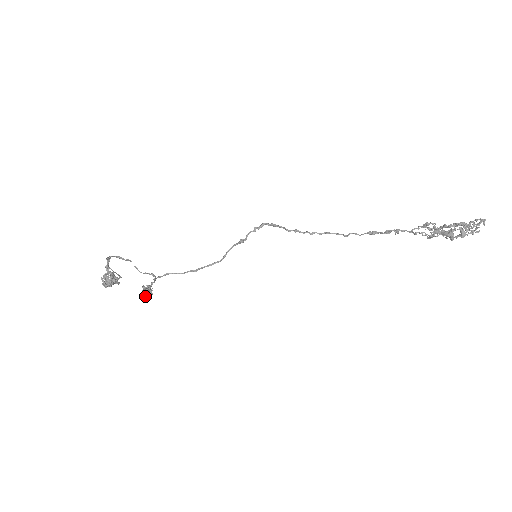
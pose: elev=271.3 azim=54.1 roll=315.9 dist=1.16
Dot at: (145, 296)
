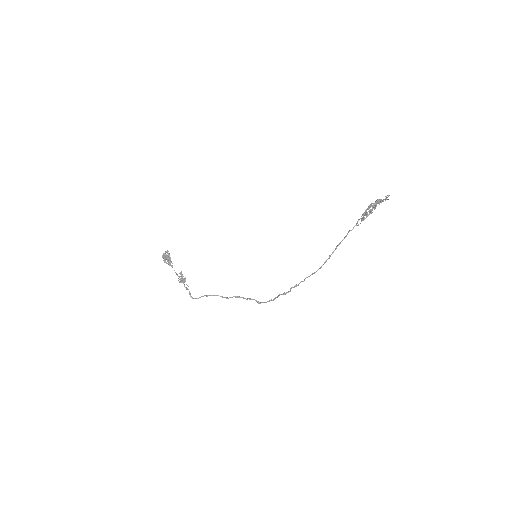
Dot at: occluded
